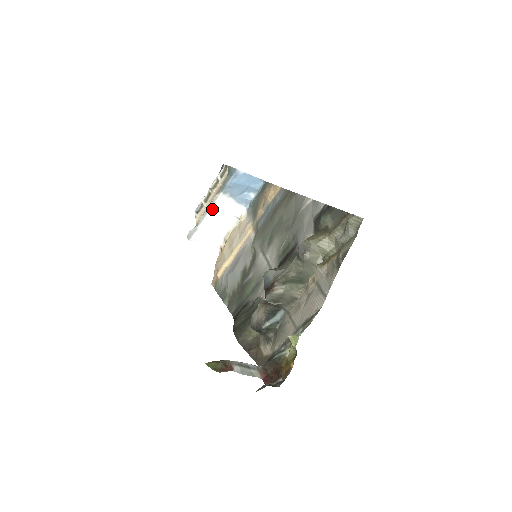
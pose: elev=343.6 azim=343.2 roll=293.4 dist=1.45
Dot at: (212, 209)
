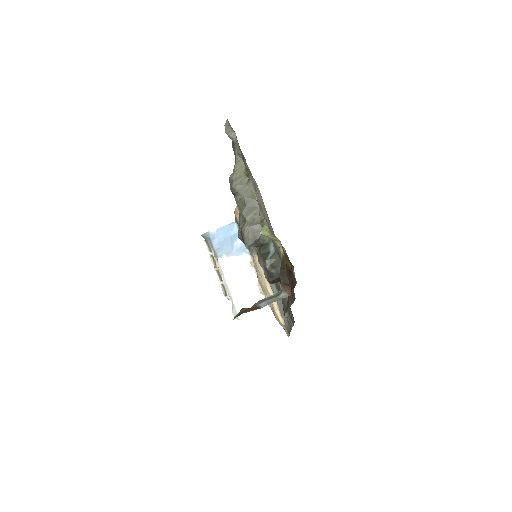
Dot at: (226, 277)
